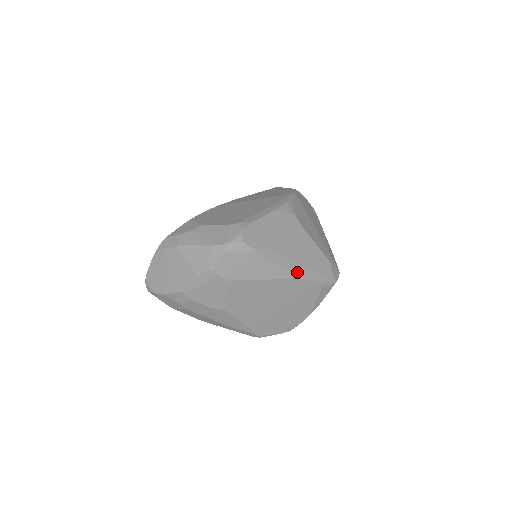
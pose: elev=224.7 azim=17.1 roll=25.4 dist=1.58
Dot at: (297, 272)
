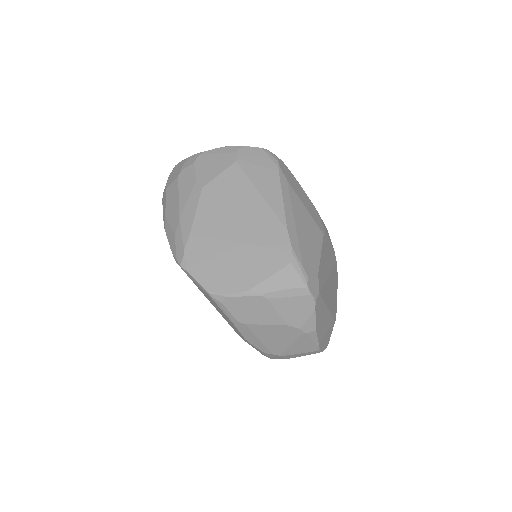
Dot at: (287, 219)
